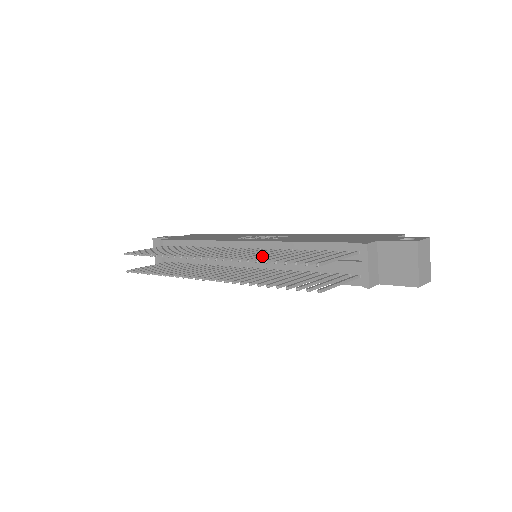
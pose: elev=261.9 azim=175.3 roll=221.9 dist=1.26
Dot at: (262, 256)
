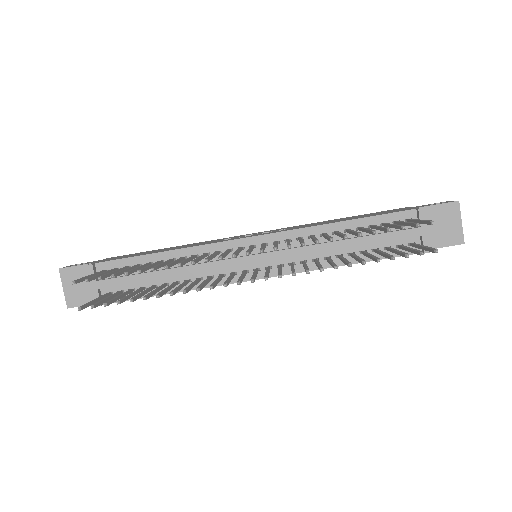
Dot at: (330, 236)
